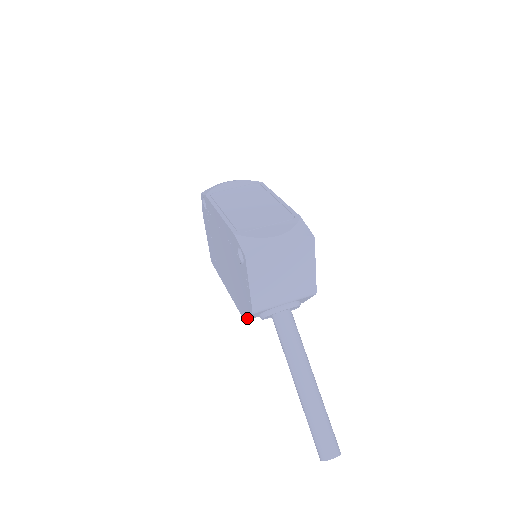
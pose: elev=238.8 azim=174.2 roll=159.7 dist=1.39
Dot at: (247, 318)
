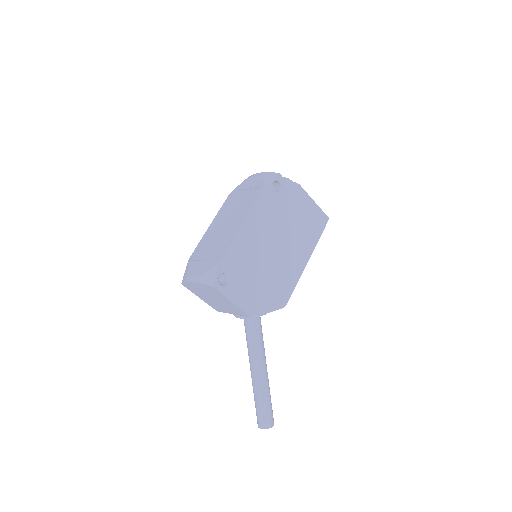
Dot at: occluded
